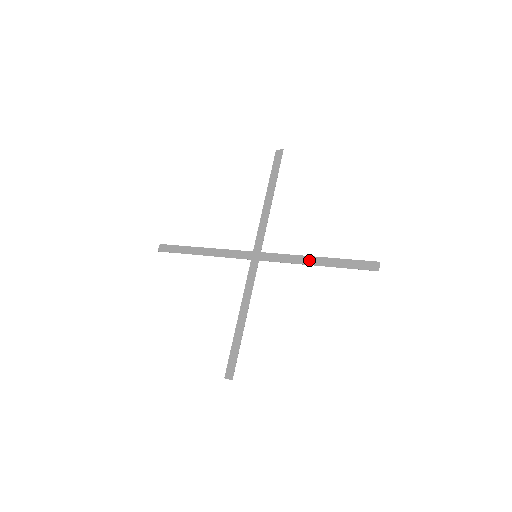
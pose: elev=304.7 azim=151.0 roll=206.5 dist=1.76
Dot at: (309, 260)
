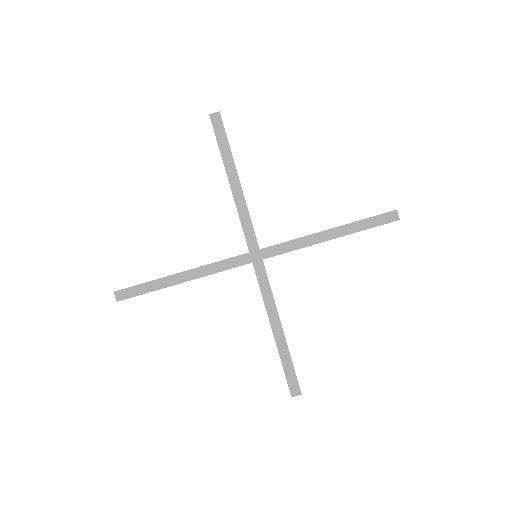
Dot at: (321, 237)
